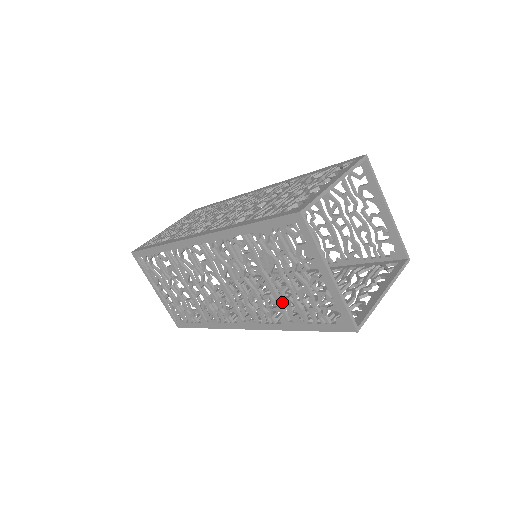
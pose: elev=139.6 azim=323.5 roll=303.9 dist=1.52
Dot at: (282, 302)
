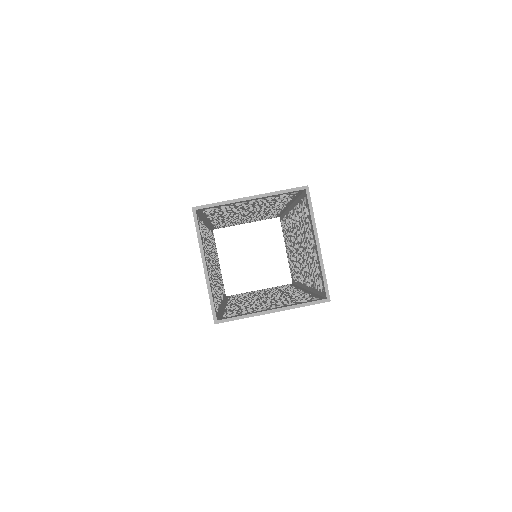
Dot at: occluded
